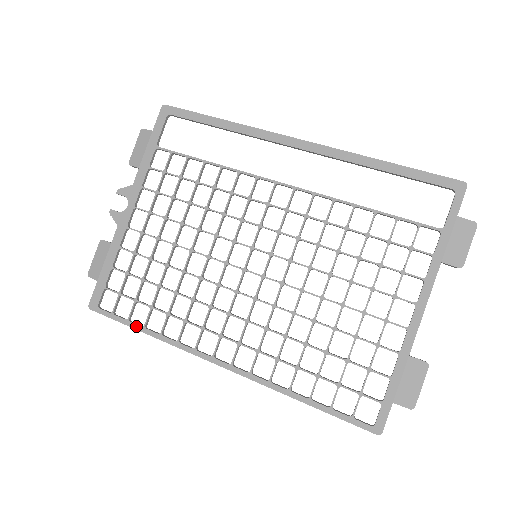
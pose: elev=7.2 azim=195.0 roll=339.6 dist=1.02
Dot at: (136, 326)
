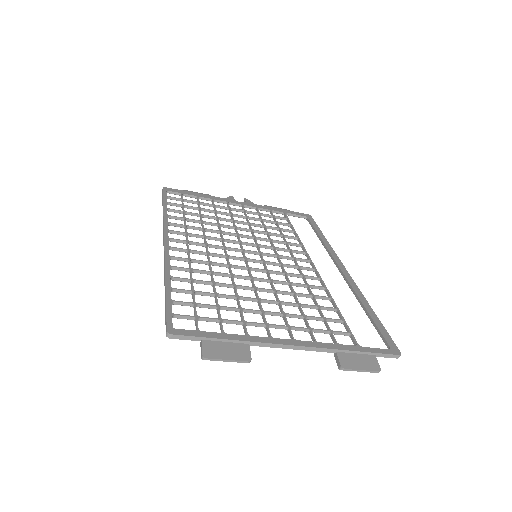
Dot at: (166, 205)
